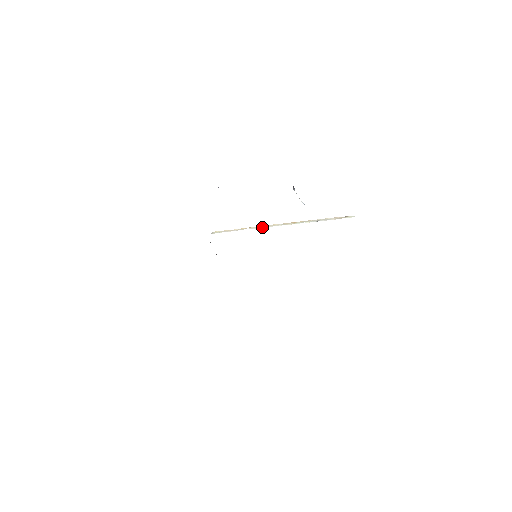
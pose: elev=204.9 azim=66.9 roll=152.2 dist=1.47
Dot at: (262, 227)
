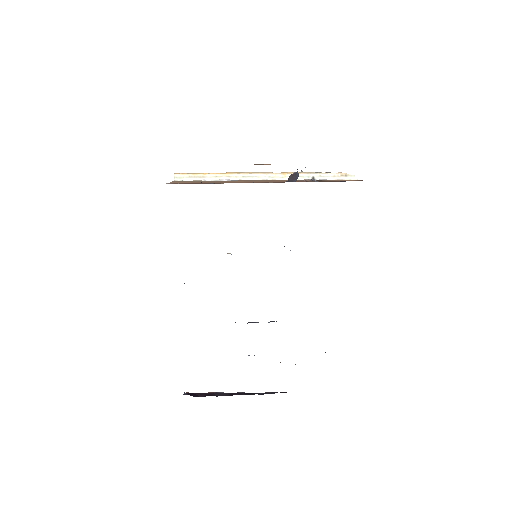
Dot at: (244, 179)
